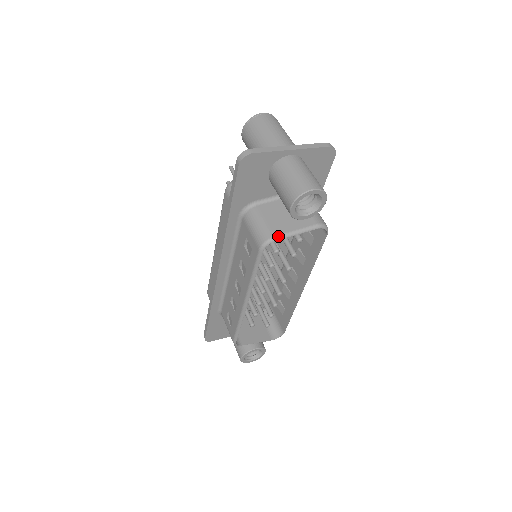
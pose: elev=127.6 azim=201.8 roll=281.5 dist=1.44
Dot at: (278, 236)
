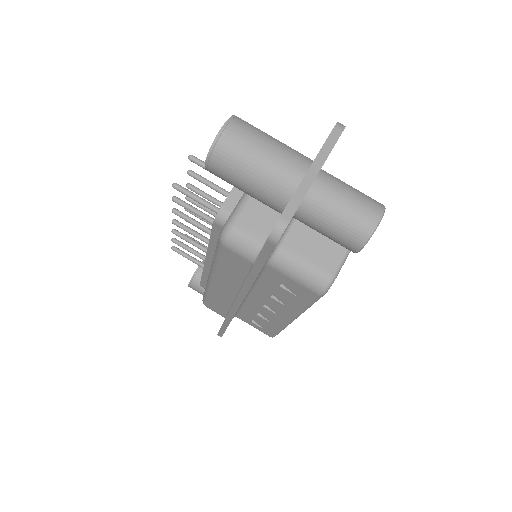
Dot at: (336, 272)
